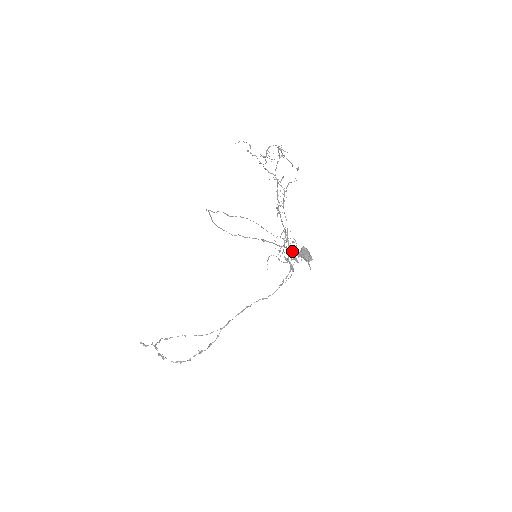
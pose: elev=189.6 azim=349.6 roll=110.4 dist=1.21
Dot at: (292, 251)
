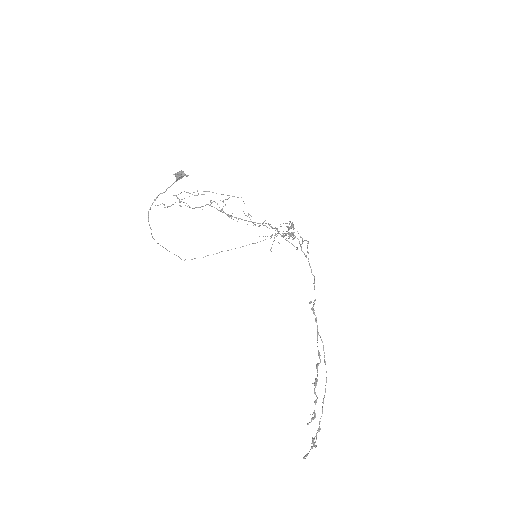
Dot at: (172, 184)
